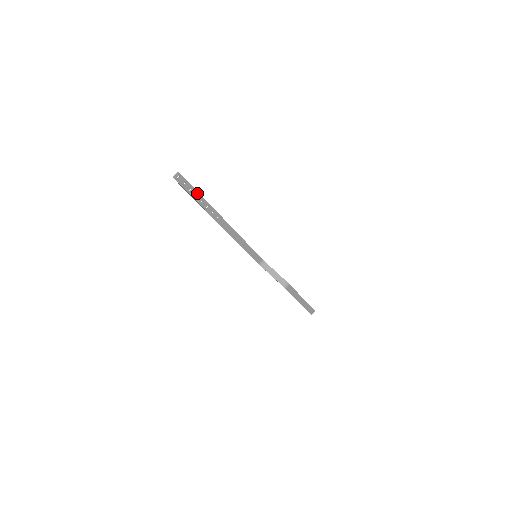
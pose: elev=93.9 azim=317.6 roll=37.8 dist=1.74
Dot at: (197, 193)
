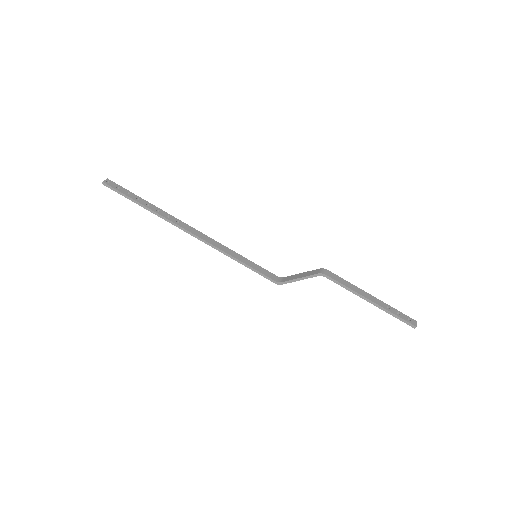
Dot at: (137, 197)
